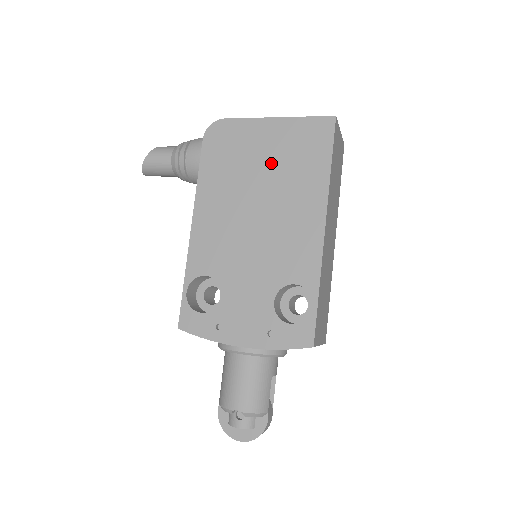
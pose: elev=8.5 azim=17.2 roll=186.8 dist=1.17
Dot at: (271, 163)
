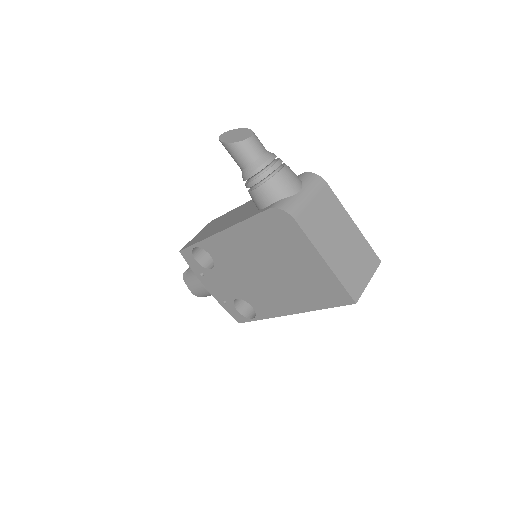
Dot at: (295, 270)
